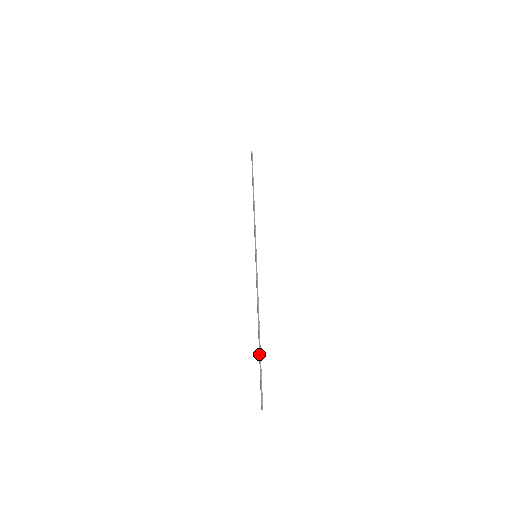
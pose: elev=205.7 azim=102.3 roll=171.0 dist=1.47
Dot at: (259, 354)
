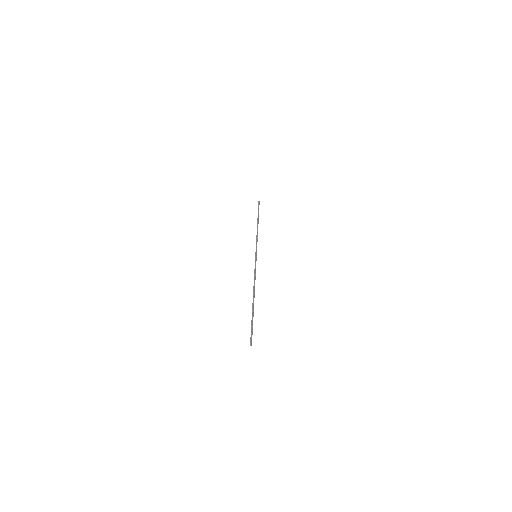
Dot at: occluded
